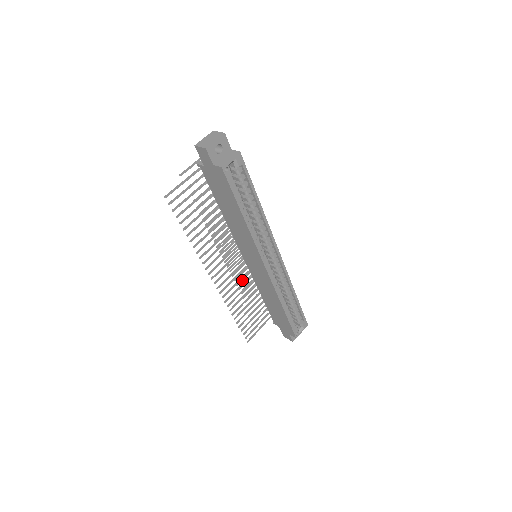
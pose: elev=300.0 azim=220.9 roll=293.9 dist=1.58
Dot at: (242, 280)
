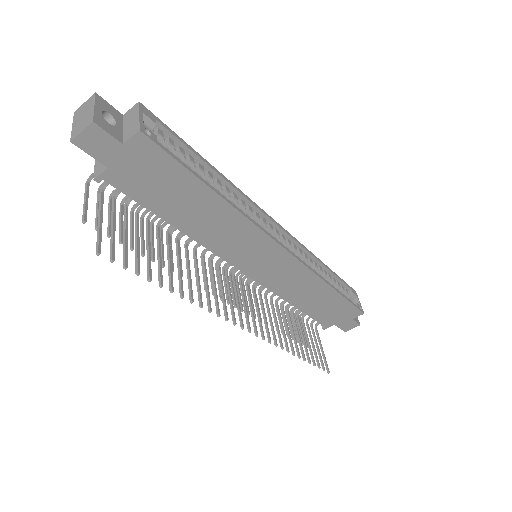
Dot at: (259, 311)
